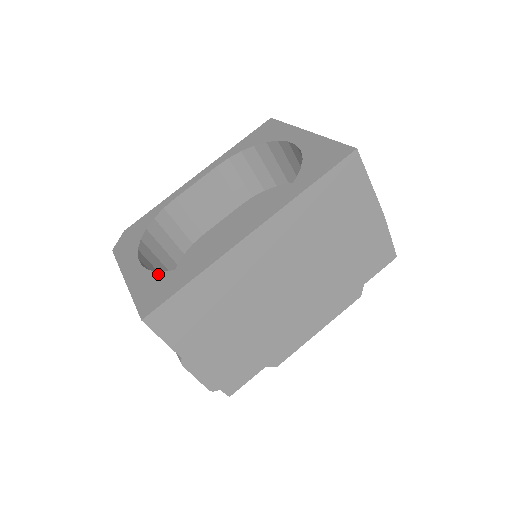
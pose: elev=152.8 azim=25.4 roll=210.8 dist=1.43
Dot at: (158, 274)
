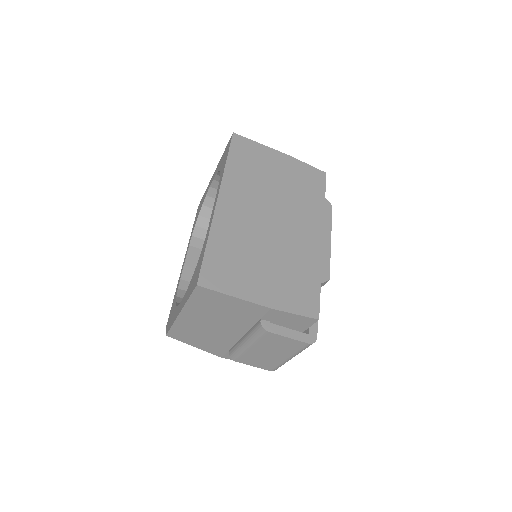
Dot at: (192, 278)
